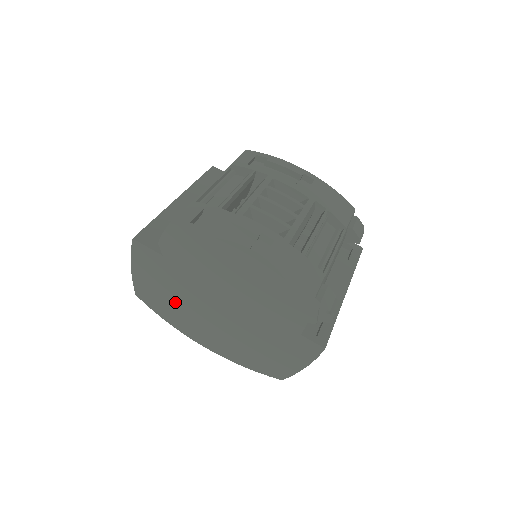
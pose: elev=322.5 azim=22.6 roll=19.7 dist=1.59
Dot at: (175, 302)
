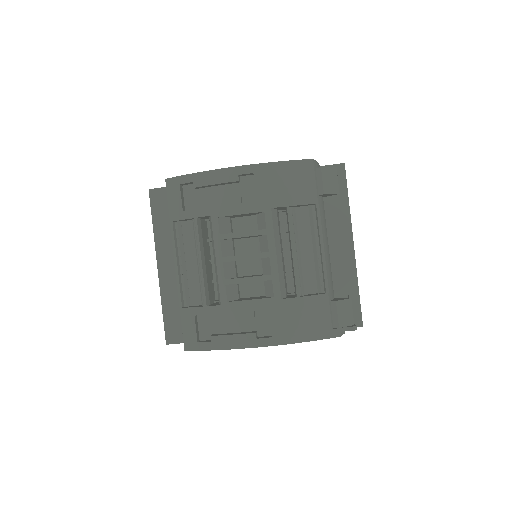
Dot at: occluded
